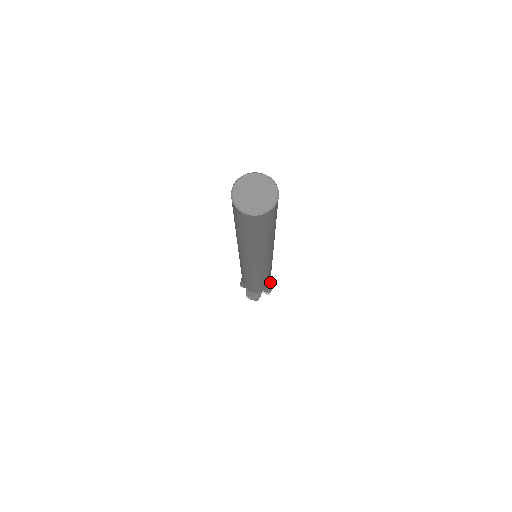
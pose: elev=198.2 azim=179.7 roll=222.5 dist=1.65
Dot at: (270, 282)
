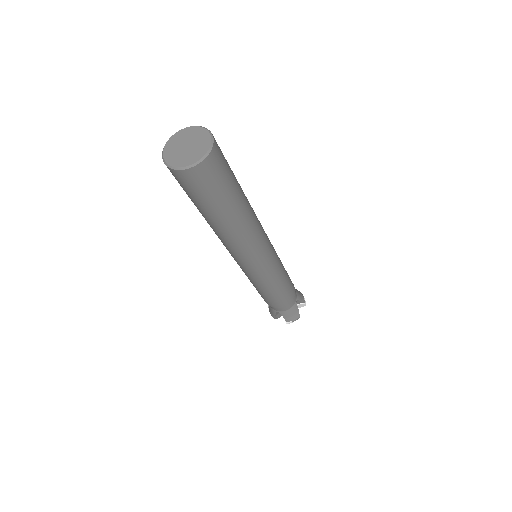
Dot at: occluded
